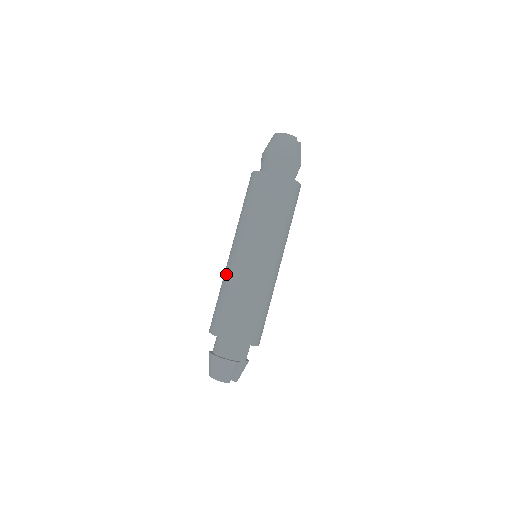
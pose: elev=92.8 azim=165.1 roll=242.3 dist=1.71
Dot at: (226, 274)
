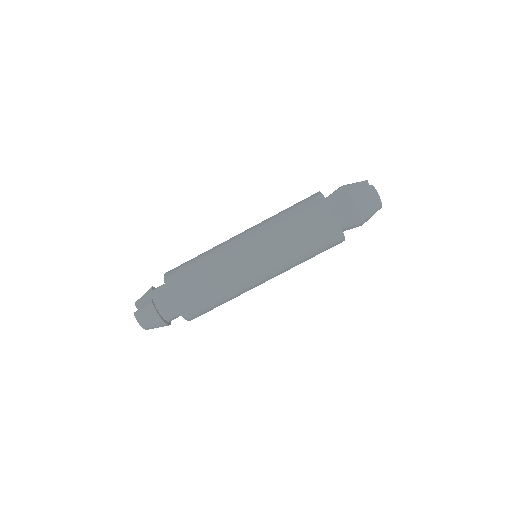
Dot at: (228, 269)
